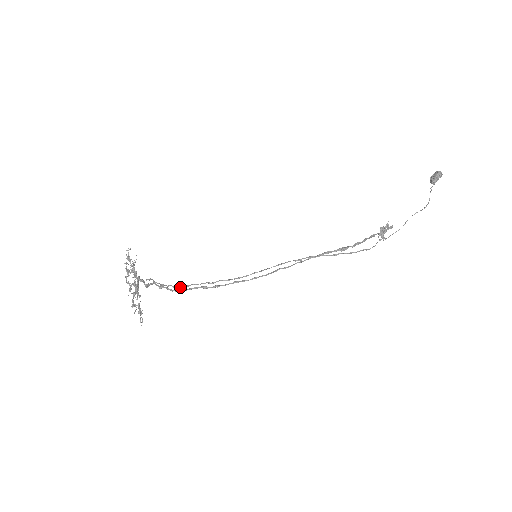
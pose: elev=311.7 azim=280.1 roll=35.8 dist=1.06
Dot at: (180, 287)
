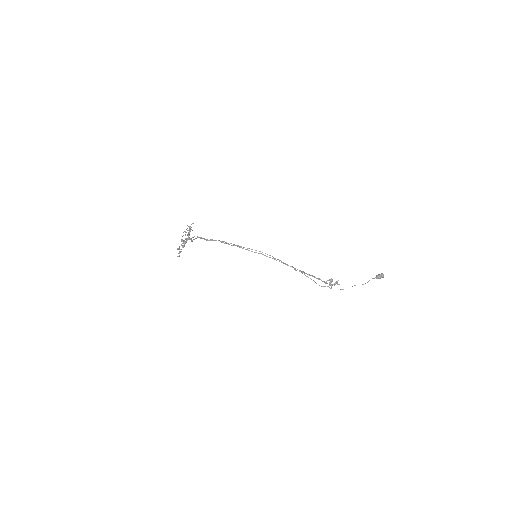
Dot at: (210, 239)
